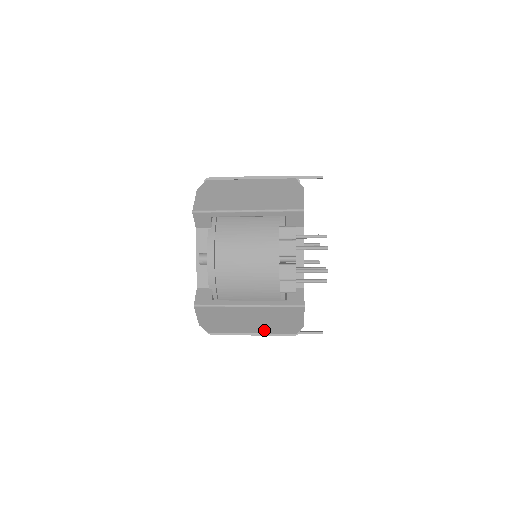
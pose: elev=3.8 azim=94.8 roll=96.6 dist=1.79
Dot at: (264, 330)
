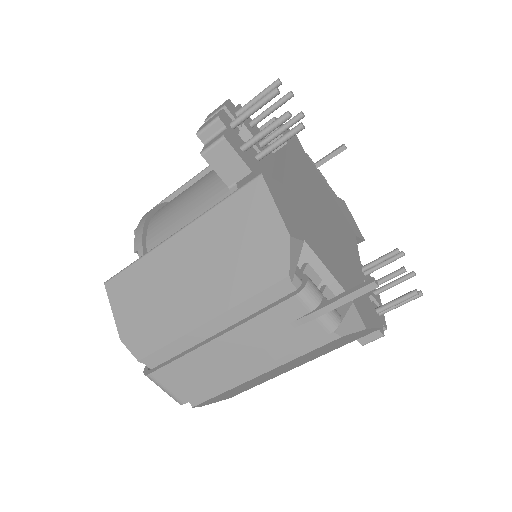
Dot at: (224, 298)
